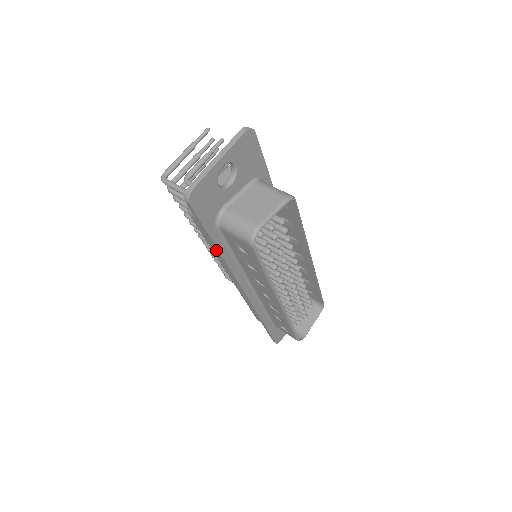
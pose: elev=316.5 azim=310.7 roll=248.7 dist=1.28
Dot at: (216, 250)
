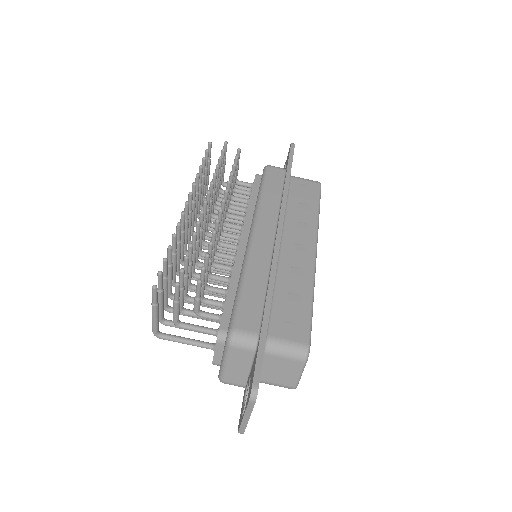
Dot at: occluded
